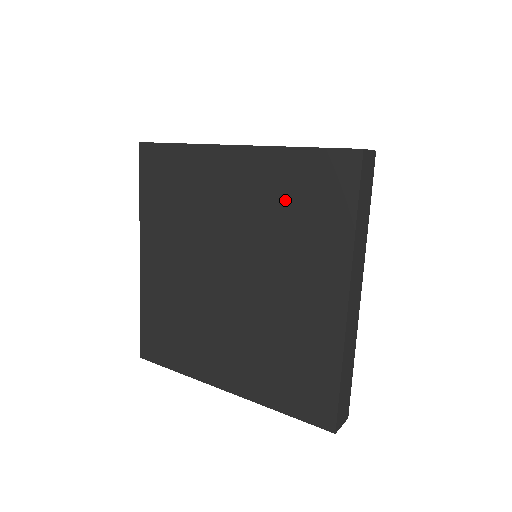
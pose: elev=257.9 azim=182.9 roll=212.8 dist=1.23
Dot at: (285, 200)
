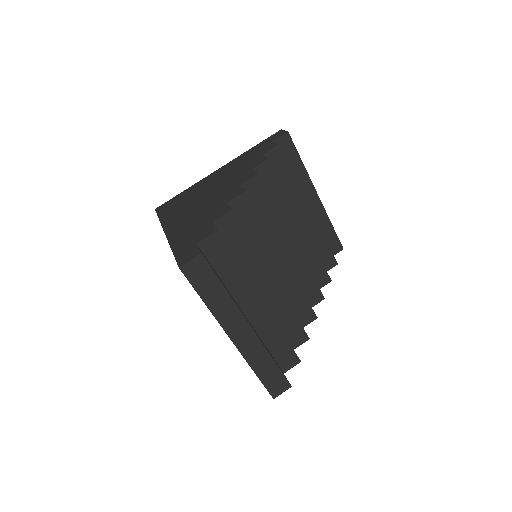
Dot at: occluded
